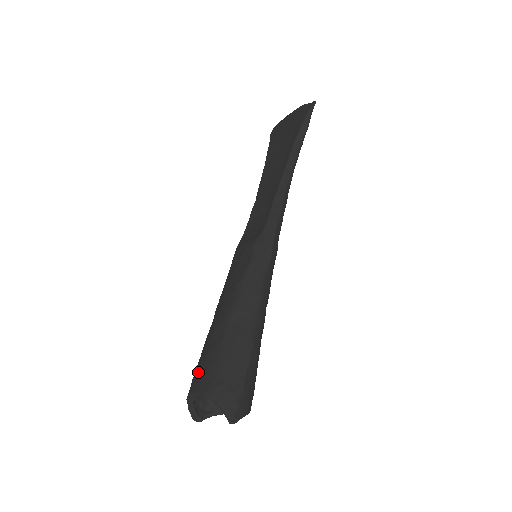
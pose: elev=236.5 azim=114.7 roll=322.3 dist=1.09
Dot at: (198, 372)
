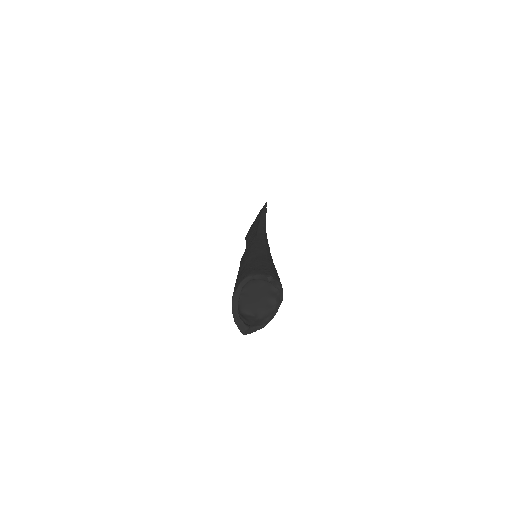
Dot at: (235, 285)
